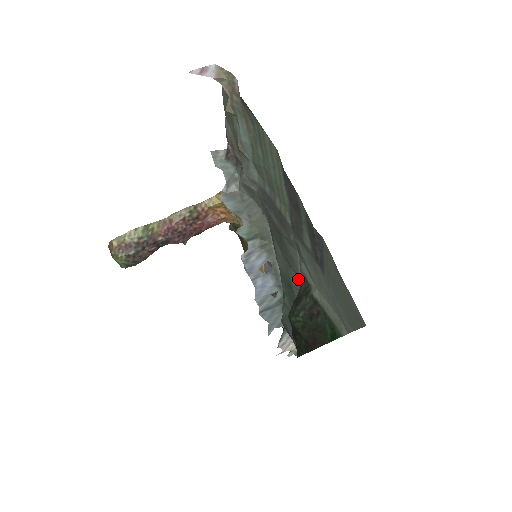
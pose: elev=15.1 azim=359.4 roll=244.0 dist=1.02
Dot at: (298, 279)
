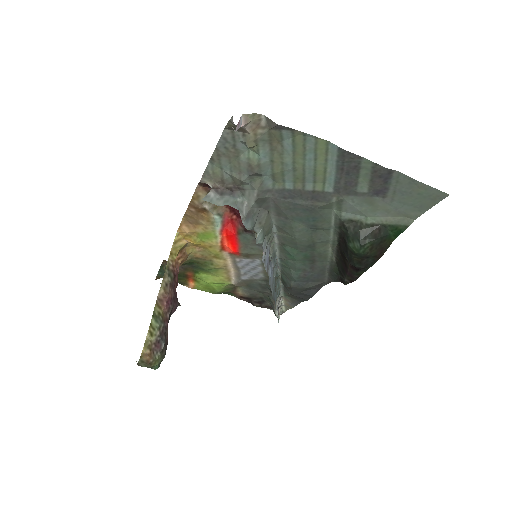
Dot at: (325, 233)
